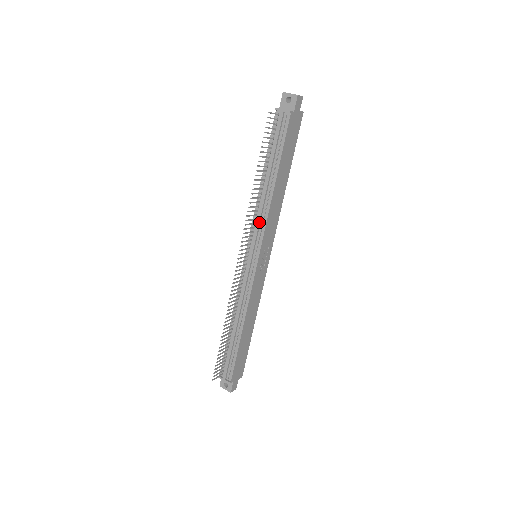
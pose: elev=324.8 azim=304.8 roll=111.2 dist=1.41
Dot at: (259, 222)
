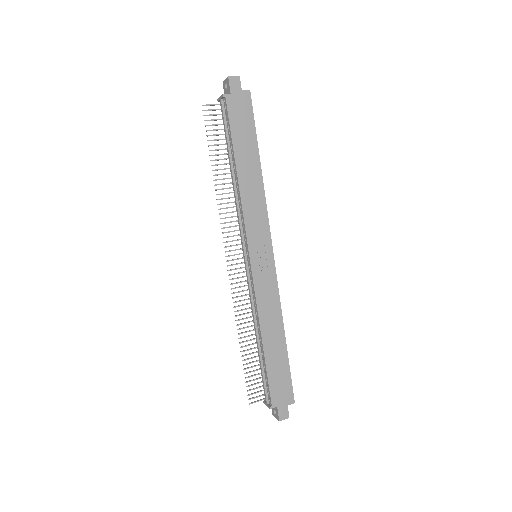
Dot at: (239, 217)
